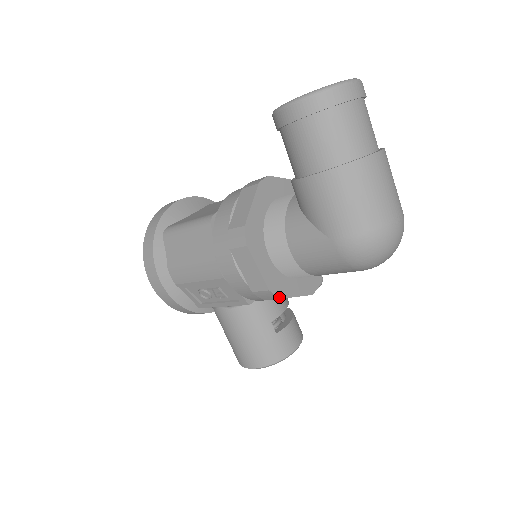
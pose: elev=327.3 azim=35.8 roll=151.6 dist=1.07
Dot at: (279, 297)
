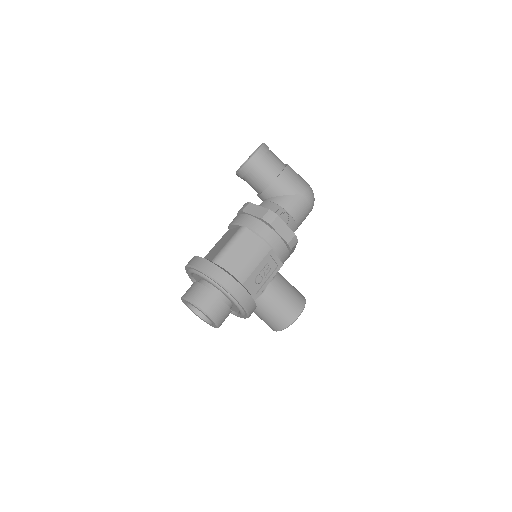
Dot at: occluded
